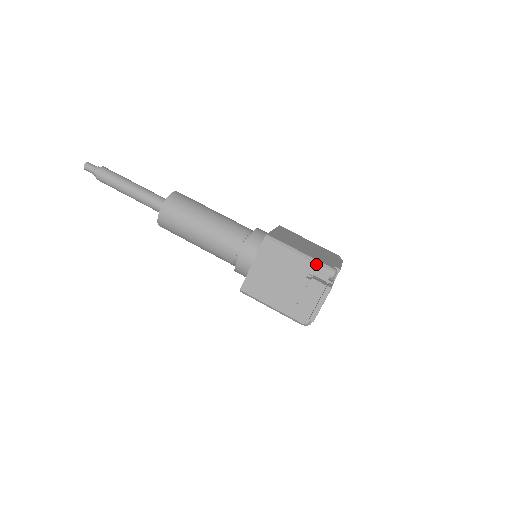
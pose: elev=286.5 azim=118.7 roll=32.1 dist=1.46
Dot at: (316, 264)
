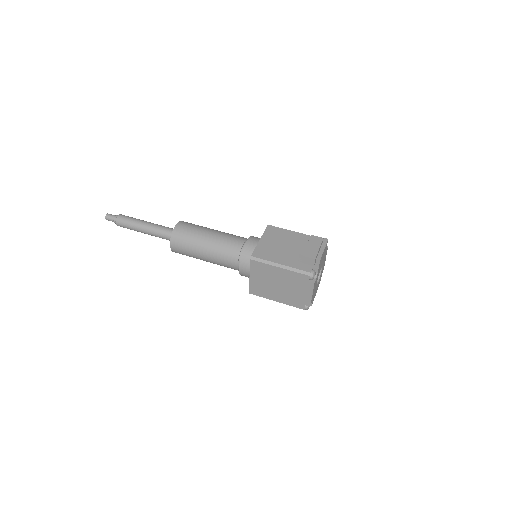
Dot at: occluded
